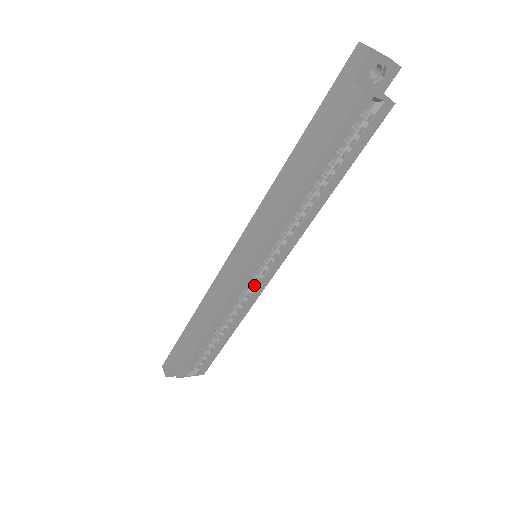
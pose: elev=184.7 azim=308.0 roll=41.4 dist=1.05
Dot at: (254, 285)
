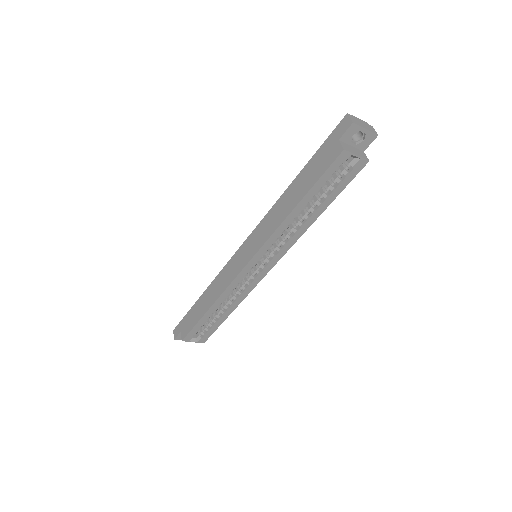
Dot at: (251, 278)
